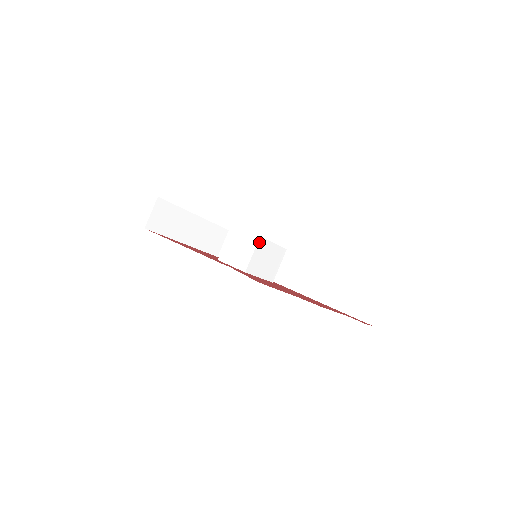
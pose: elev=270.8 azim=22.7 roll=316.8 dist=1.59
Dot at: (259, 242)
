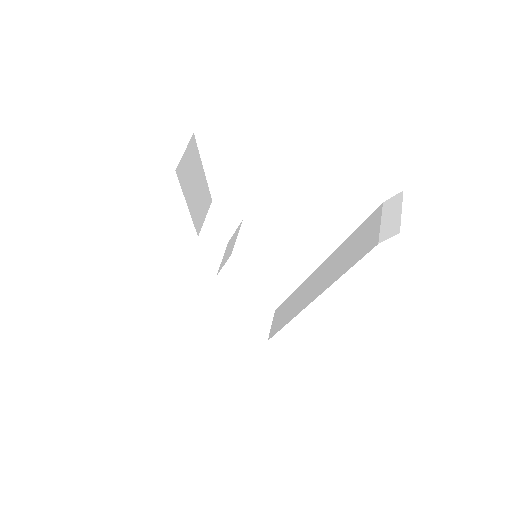
Dot at: (243, 226)
